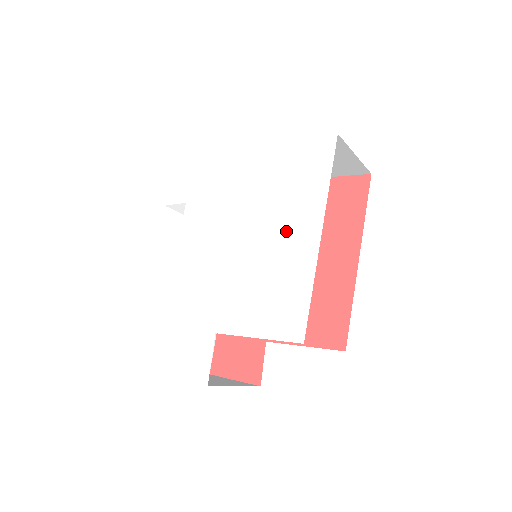
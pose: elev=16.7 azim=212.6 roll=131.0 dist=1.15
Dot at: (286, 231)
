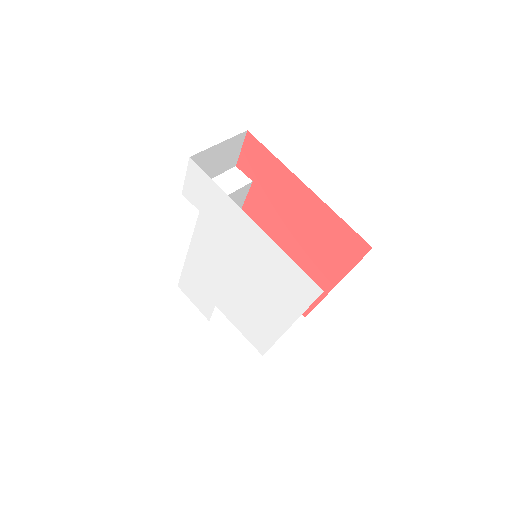
Dot at: (268, 305)
